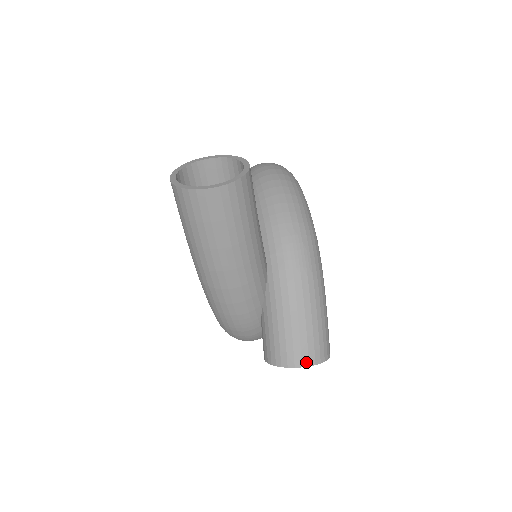
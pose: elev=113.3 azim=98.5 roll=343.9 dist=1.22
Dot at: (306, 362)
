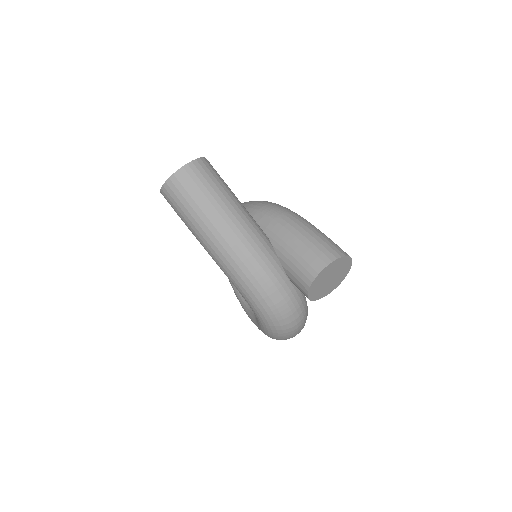
Dot at: (333, 257)
